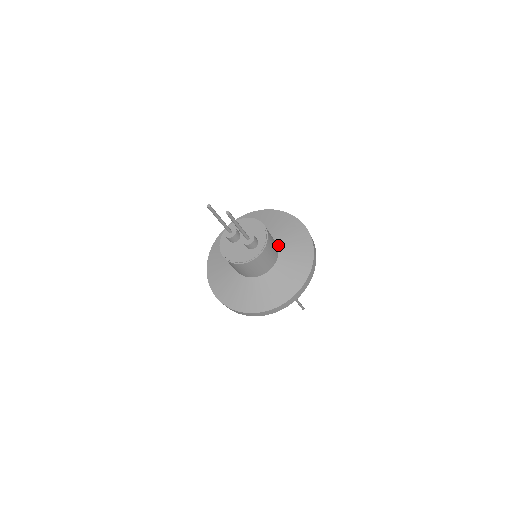
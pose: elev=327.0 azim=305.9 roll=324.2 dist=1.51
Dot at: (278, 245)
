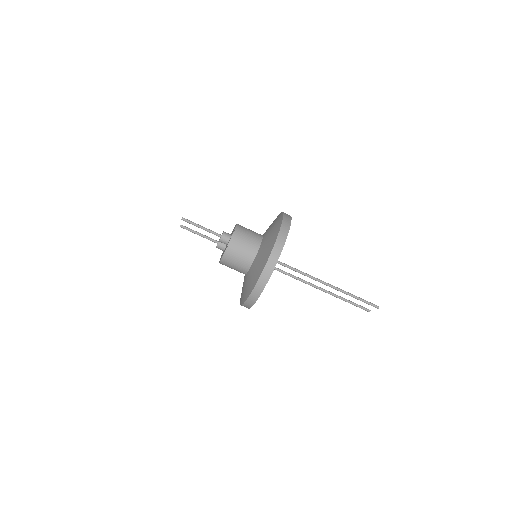
Dot at: (263, 236)
